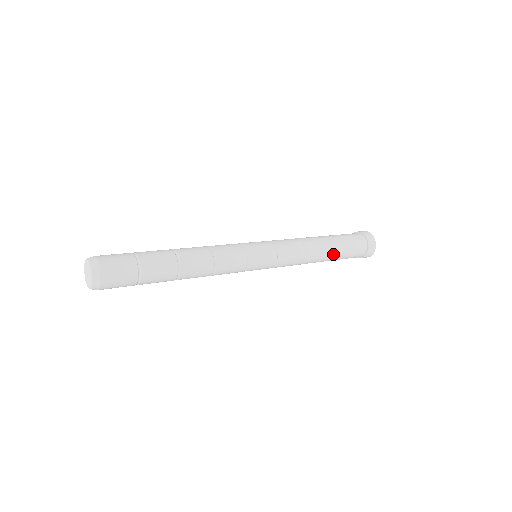
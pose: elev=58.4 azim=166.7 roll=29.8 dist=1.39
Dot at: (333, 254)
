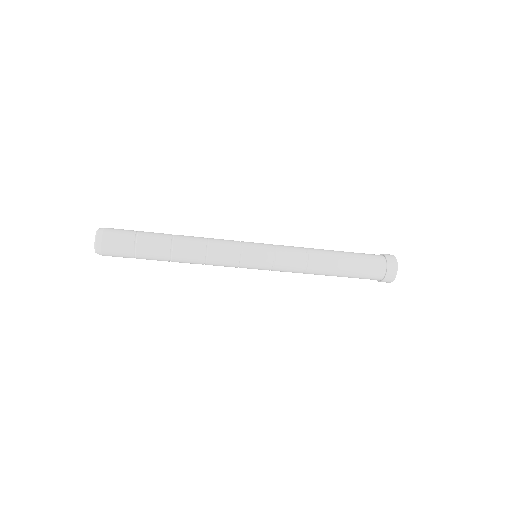
Dot at: (337, 276)
